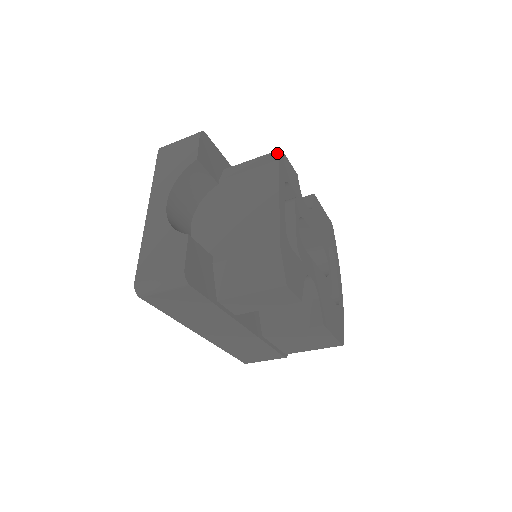
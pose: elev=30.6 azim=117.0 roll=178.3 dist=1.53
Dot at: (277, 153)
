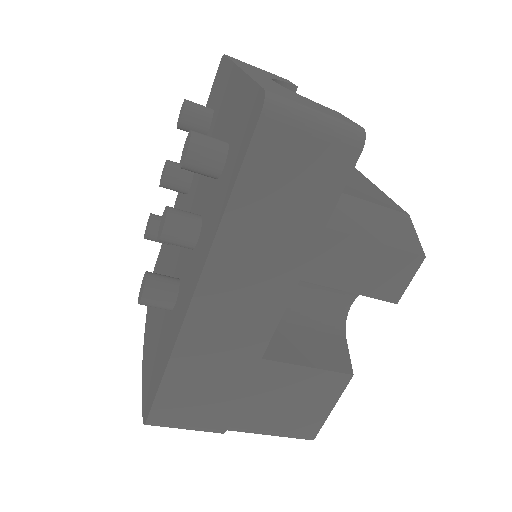
Dot at: occluded
